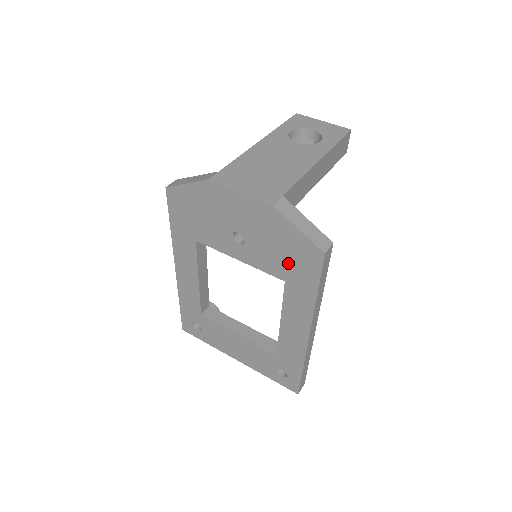
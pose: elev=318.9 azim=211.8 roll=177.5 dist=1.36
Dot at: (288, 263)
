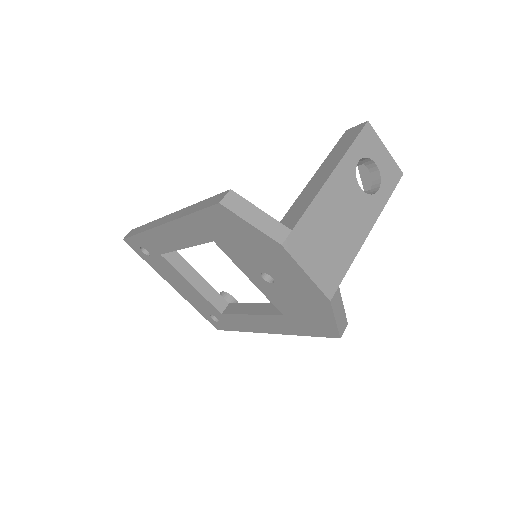
Dot at: (300, 316)
